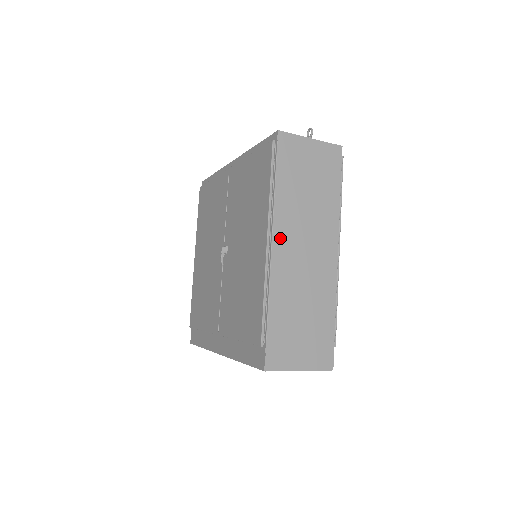
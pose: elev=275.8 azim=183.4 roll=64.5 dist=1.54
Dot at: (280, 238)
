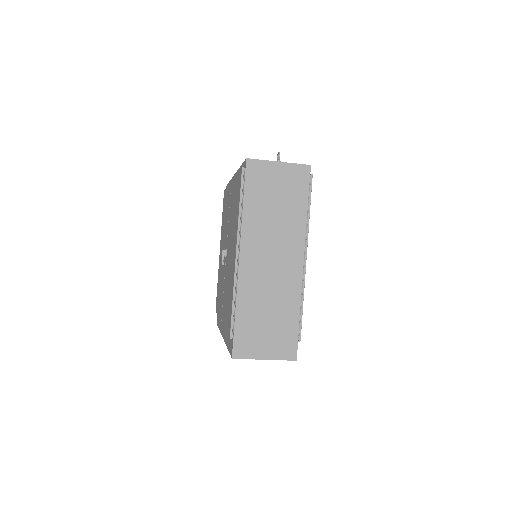
Dot at: (247, 250)
